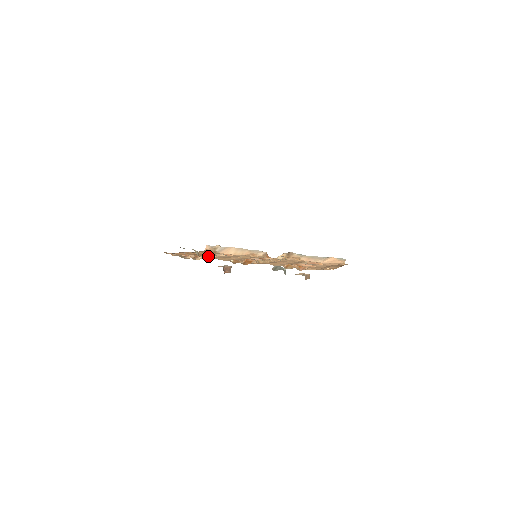
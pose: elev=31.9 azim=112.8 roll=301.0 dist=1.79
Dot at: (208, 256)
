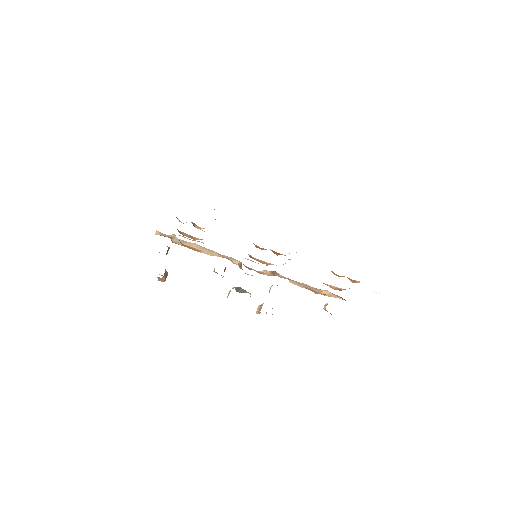
Dot at: (204, 231)
